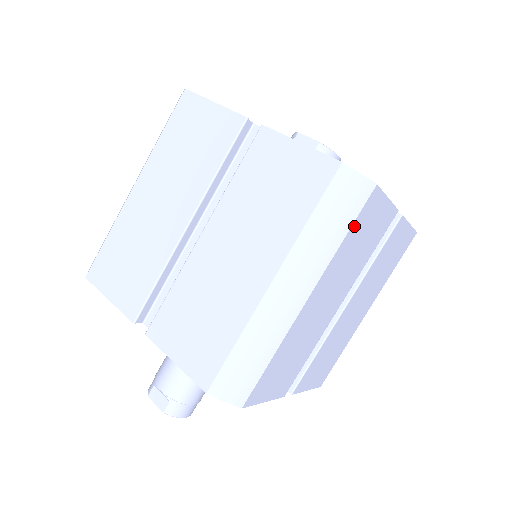
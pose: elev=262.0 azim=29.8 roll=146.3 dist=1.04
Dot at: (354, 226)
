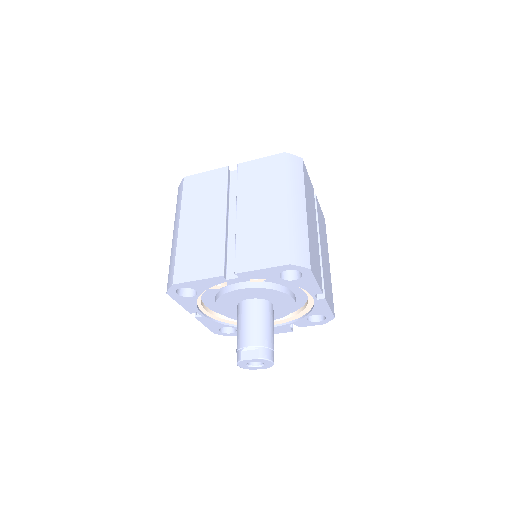
Dot at: (304, 177)
